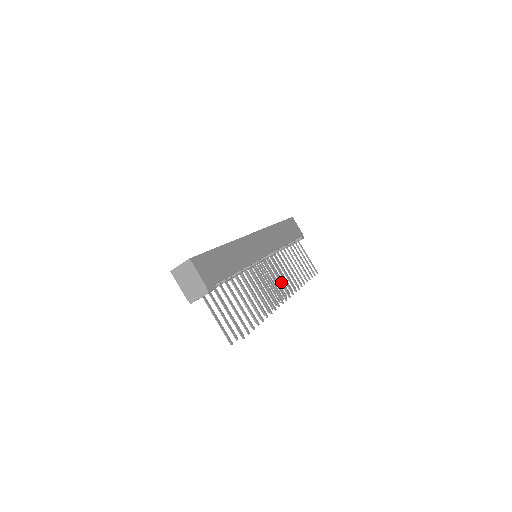
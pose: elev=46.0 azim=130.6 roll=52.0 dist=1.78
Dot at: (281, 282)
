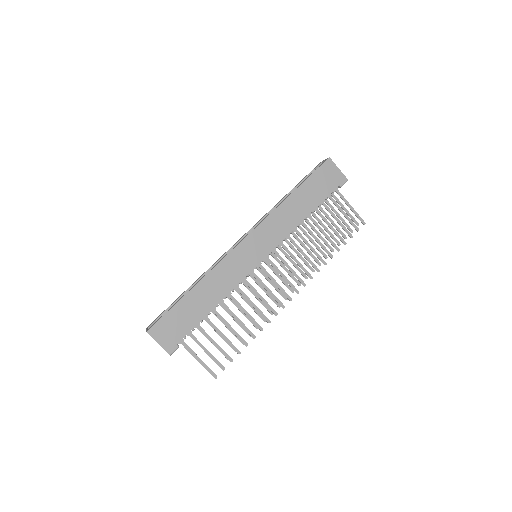
Dot at: (286, 279)
